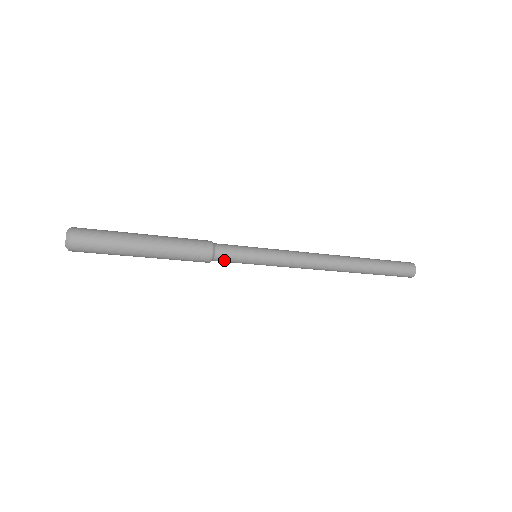
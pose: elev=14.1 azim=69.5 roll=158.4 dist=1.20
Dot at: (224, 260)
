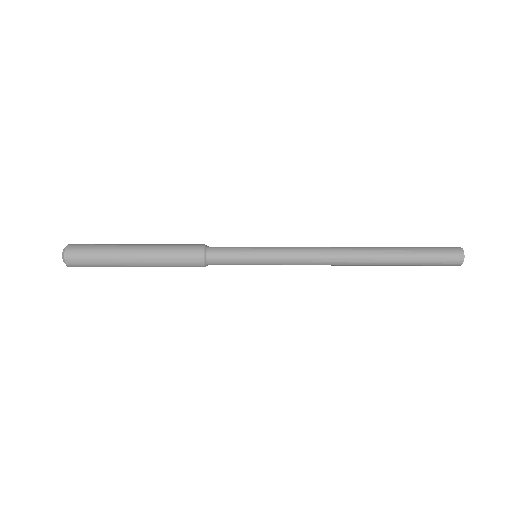
Dot at: occluded
